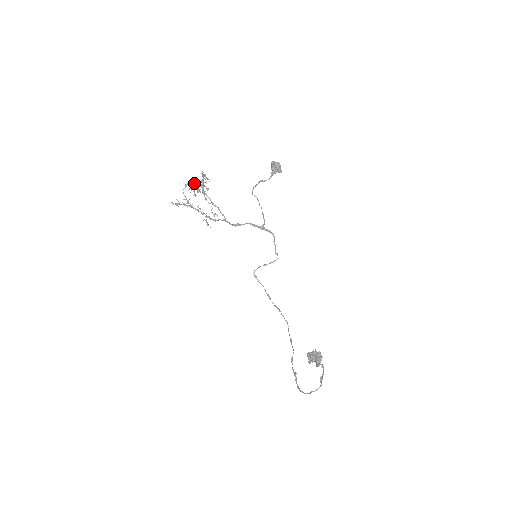
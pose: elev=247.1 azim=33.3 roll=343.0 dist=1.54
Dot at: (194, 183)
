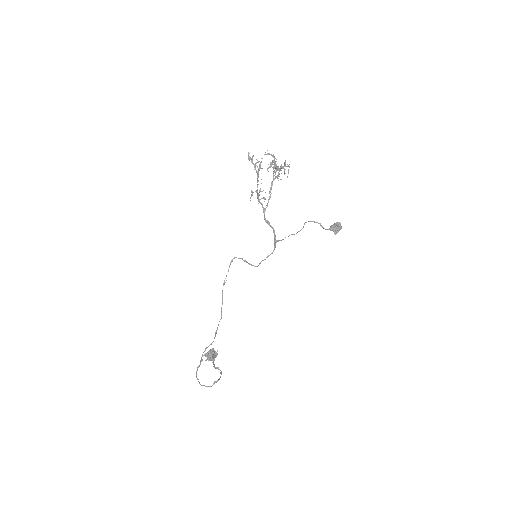
Dot at: occluded
